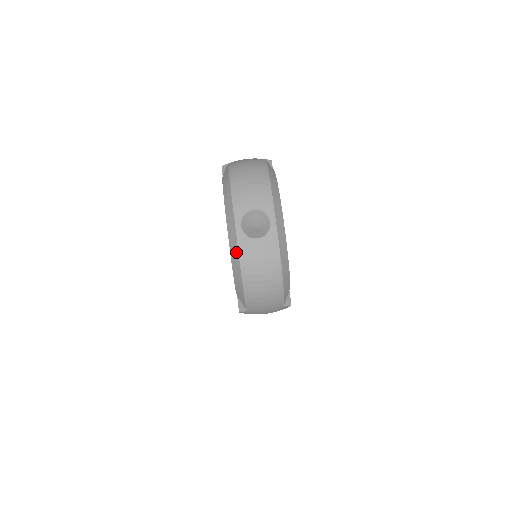
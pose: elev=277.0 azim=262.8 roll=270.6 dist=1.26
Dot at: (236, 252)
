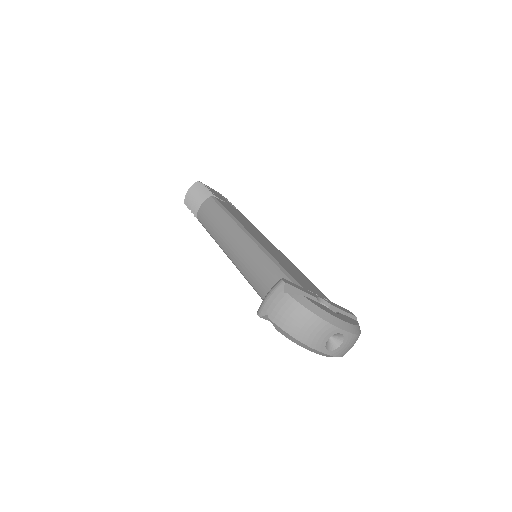
Dot at: occluded
